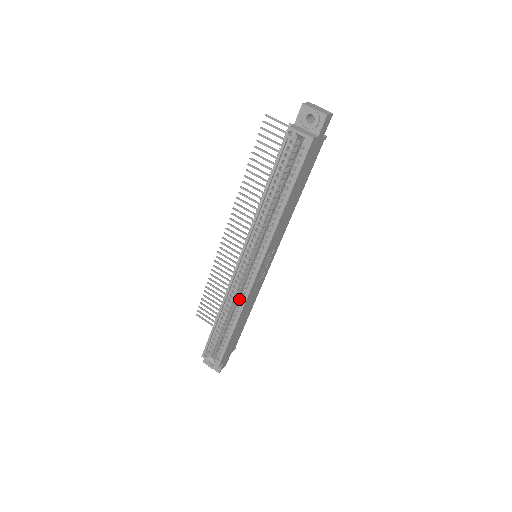
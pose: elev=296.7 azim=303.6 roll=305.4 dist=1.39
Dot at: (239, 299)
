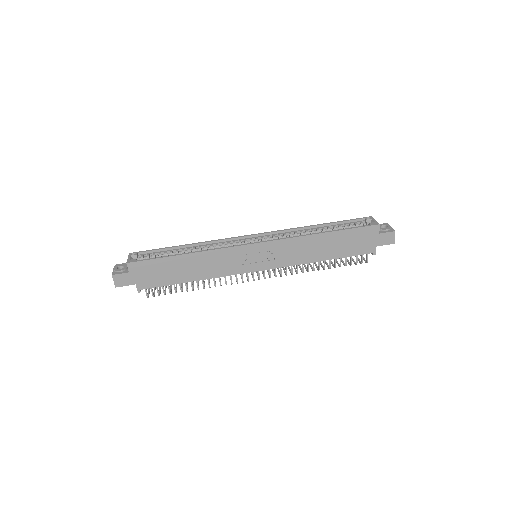
Dot at: occluded
